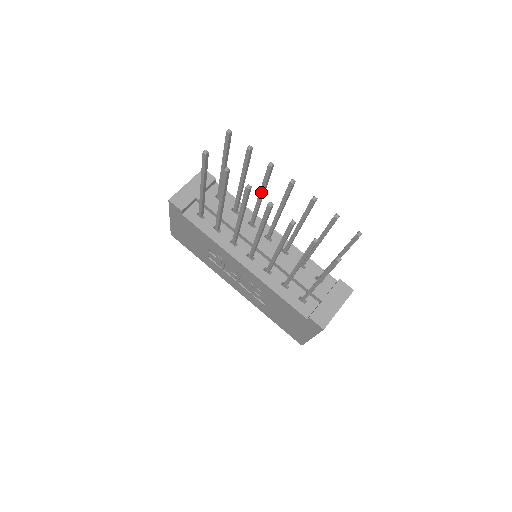
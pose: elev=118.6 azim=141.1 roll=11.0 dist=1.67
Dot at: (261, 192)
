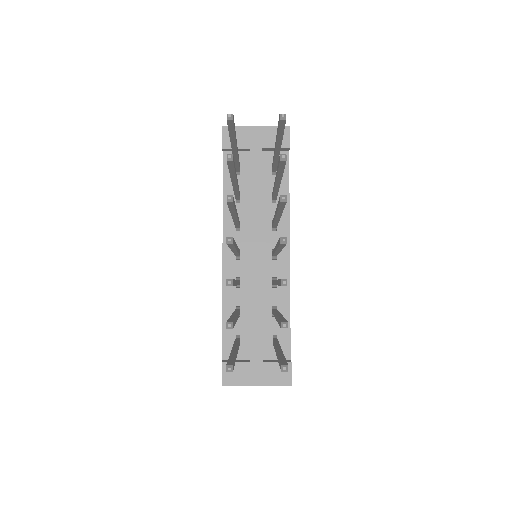
Dot at: (276, 211)
